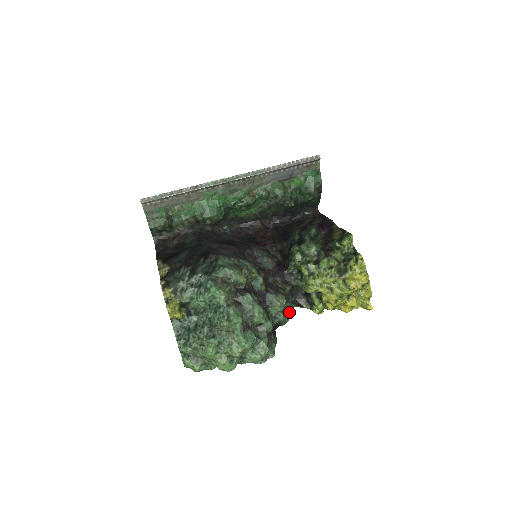
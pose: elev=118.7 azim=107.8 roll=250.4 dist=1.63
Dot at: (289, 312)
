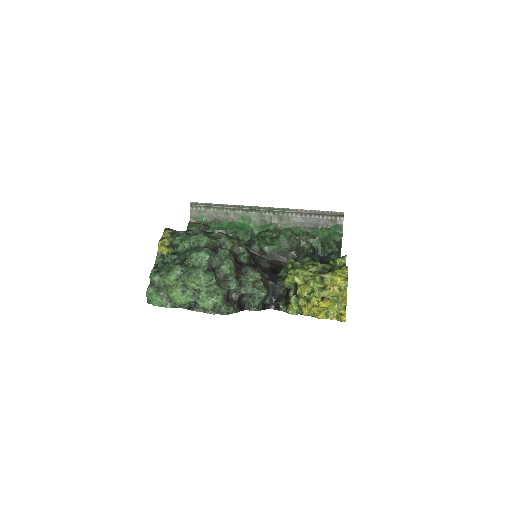
Dot at: (260, 291)
